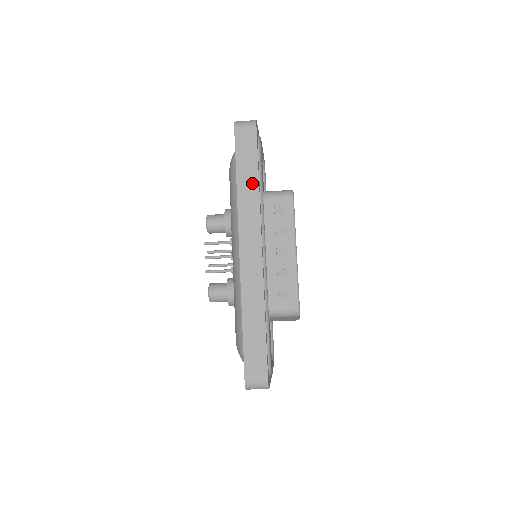
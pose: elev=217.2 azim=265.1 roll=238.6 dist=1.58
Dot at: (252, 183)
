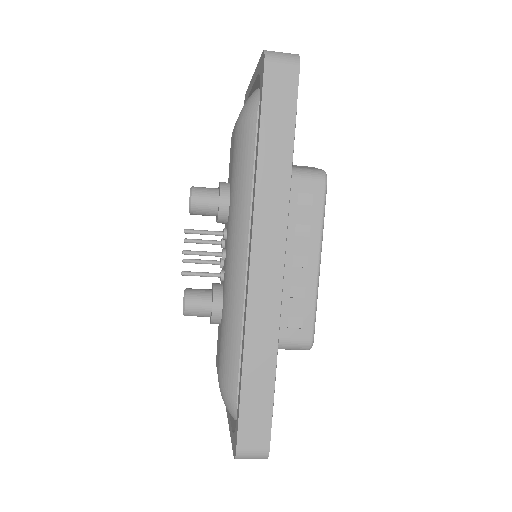
Dot at: (282, 159)
